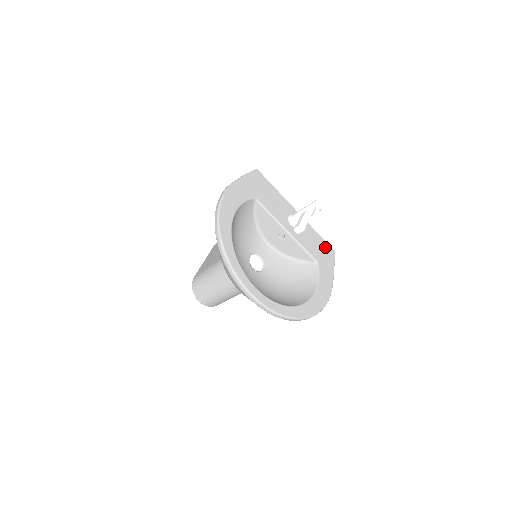
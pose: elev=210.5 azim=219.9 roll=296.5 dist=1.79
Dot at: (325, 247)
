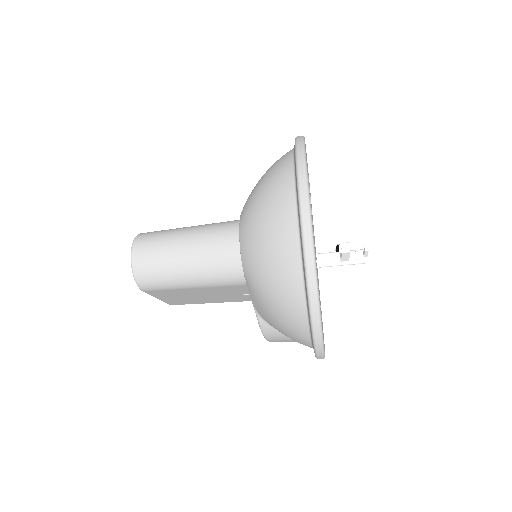
Dot at: occluded
